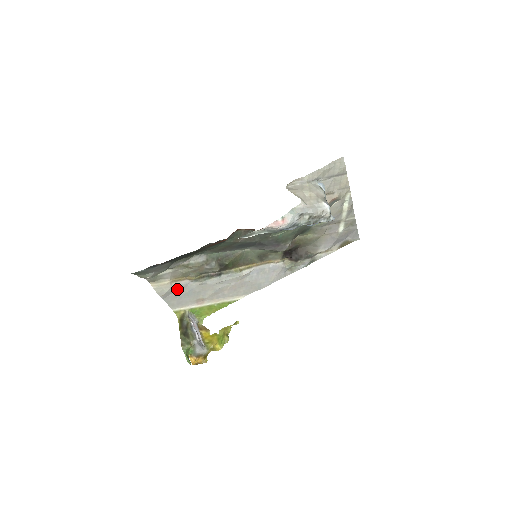
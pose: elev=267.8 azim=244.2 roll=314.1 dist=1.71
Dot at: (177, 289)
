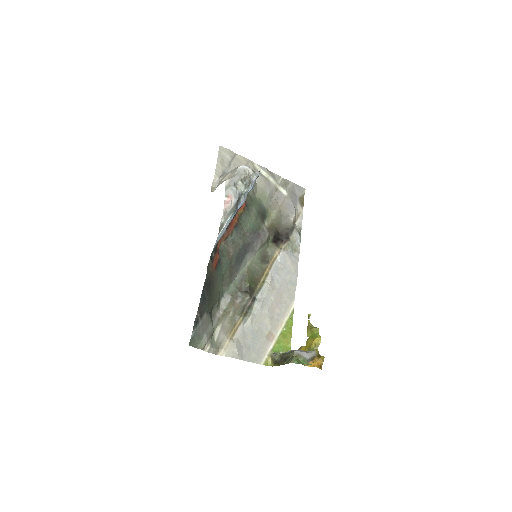
Dot at: (242, 341)
